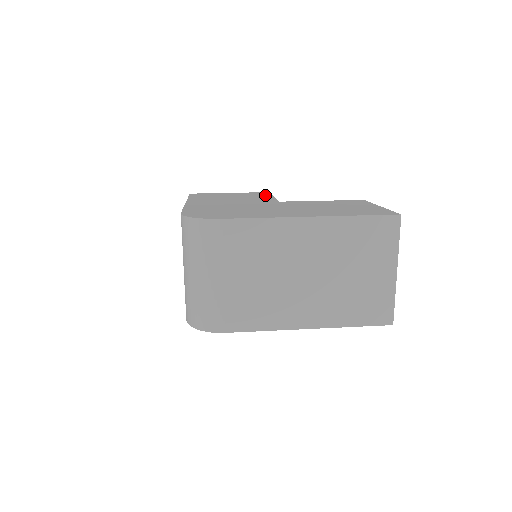
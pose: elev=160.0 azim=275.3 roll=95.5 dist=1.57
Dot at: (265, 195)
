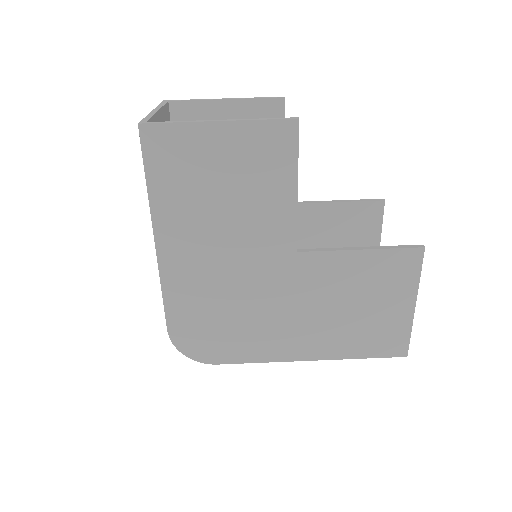
Dot at: (284, 174)
